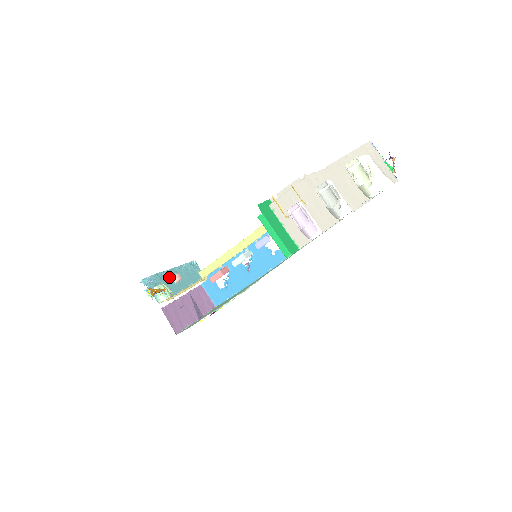
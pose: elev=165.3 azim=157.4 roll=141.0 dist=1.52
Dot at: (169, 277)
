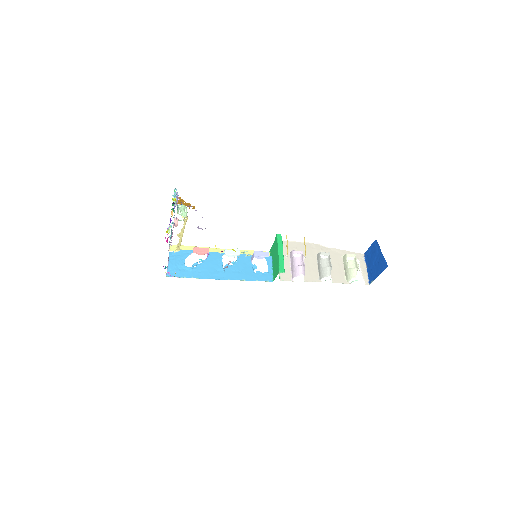
Dot at: (174, 215)
